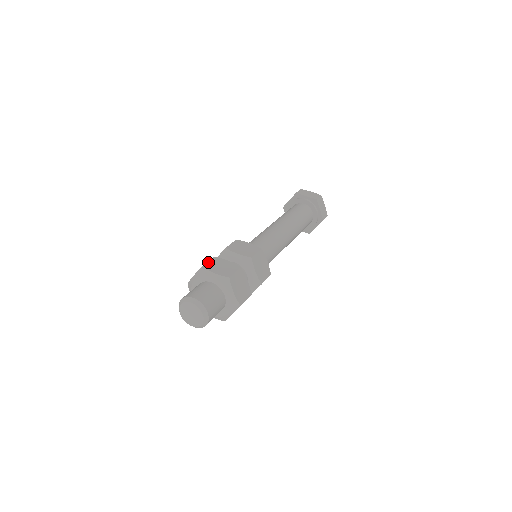
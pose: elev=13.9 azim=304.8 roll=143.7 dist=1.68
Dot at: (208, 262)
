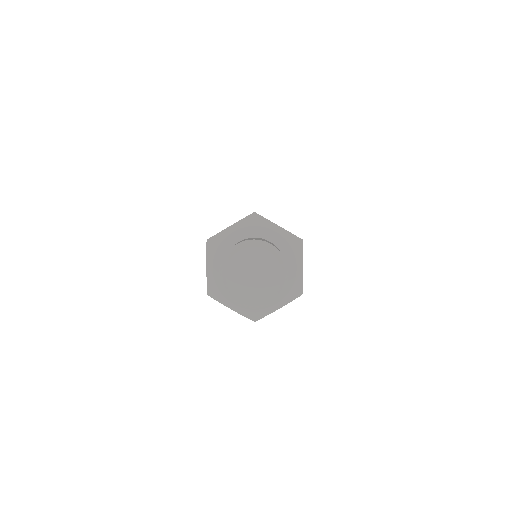
Dot at: occluded
